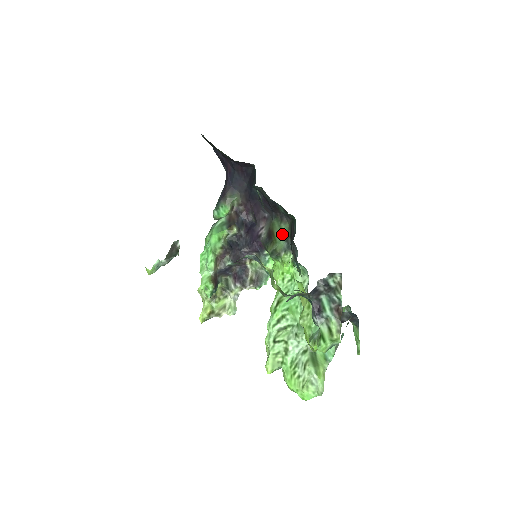
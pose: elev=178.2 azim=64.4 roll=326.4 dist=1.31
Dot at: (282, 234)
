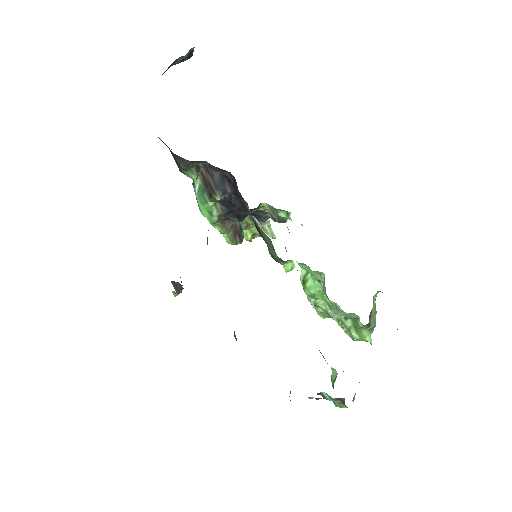
Dot at: (269, 245)
